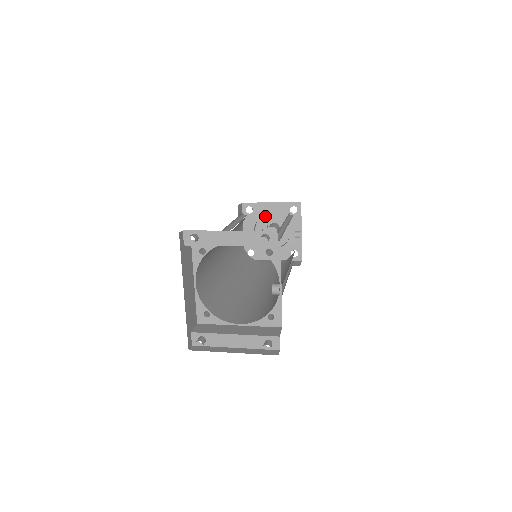
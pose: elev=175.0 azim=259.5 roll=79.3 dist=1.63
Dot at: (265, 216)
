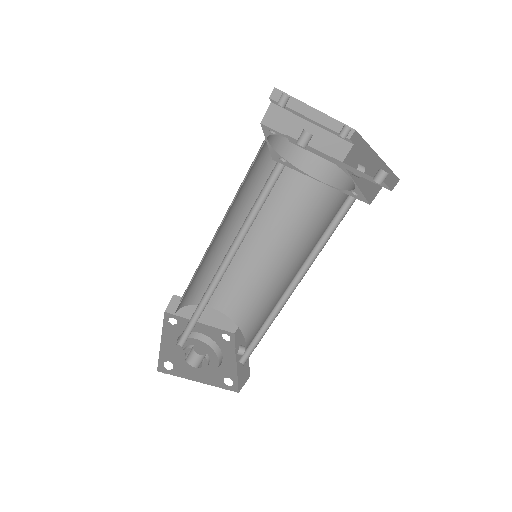
Dot at: (187, 340)
